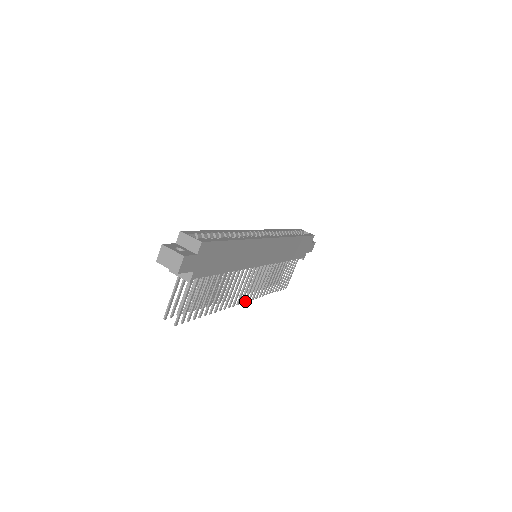
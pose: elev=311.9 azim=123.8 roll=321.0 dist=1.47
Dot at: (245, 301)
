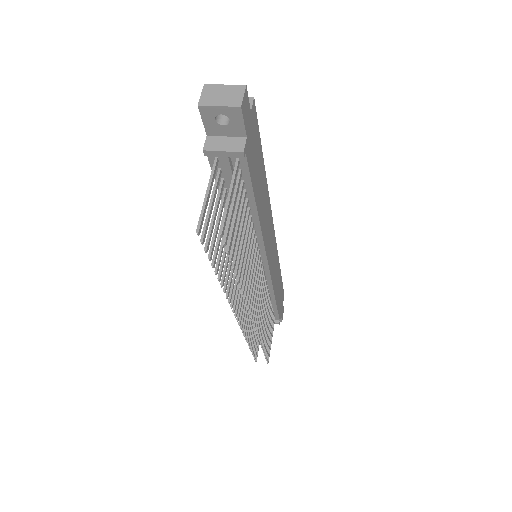
Dot at: (253, 320)
